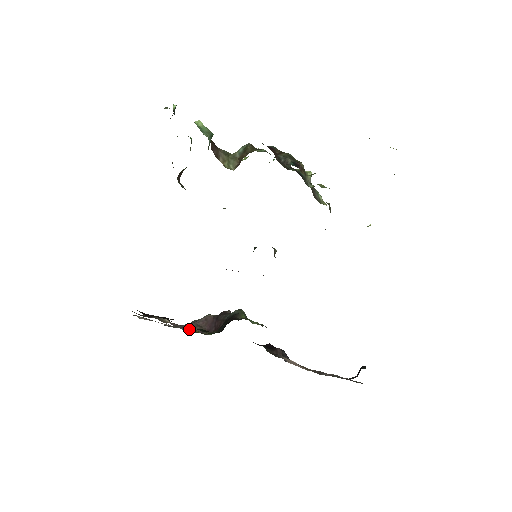
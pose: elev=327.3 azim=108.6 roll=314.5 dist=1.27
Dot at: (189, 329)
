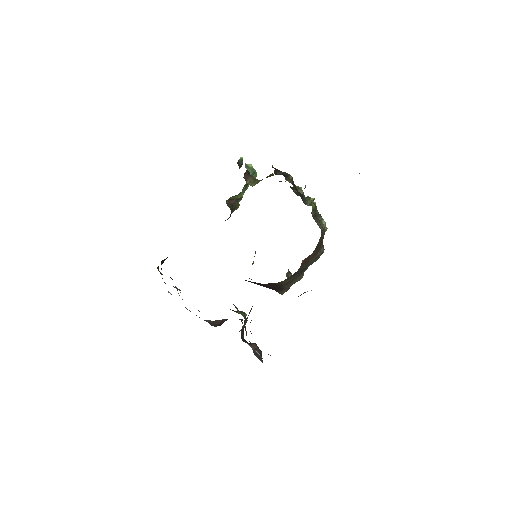
Dot at: (204, 320)
